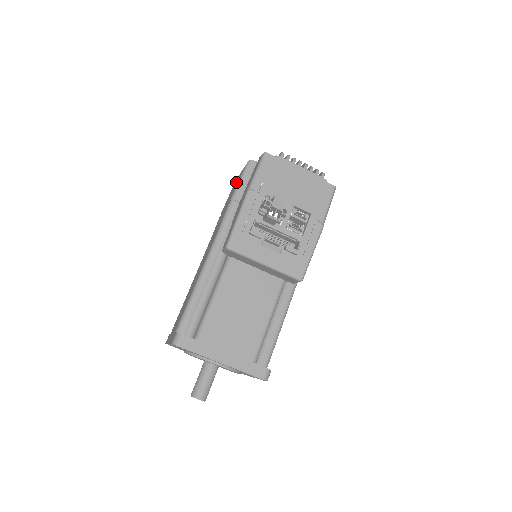
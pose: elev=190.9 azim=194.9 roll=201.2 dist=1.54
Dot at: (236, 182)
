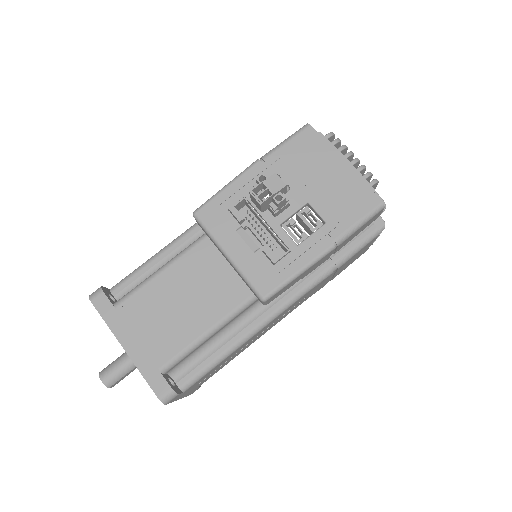
Dot at: occluded
